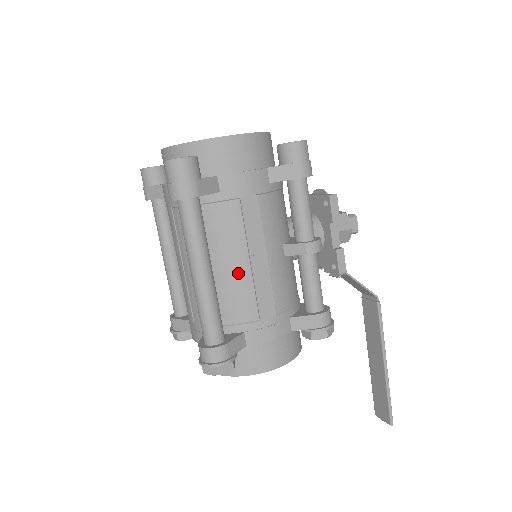
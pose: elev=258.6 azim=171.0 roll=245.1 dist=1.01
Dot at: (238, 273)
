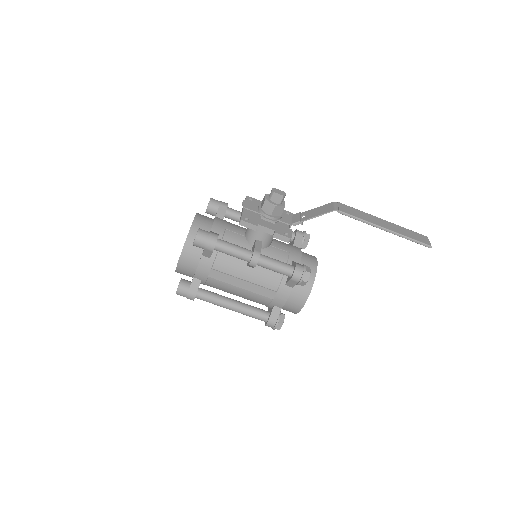
Dot at: (244, 293)
